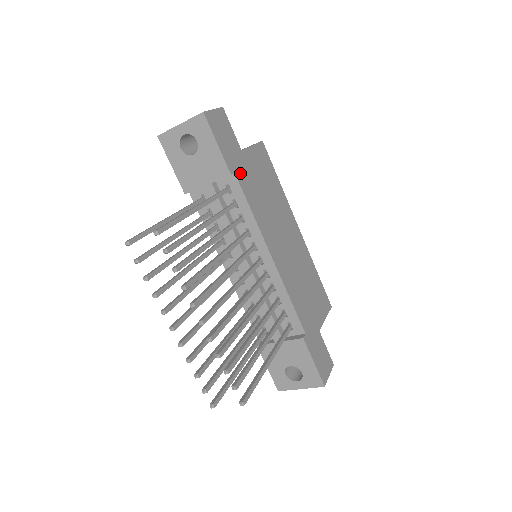
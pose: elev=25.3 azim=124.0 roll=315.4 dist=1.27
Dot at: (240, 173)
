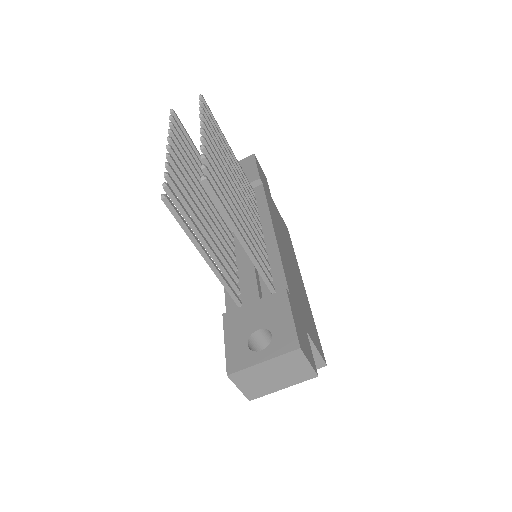
Dot at: (266, 192)
